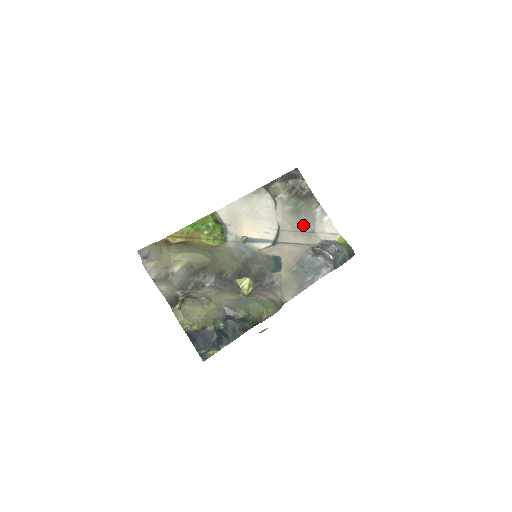
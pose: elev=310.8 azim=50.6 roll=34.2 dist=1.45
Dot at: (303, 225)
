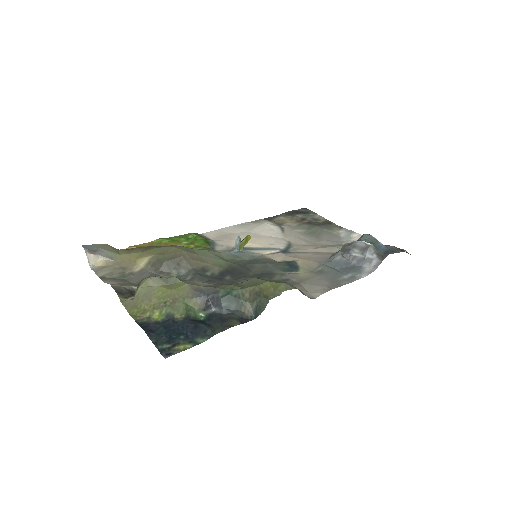
Dot at: (324, 241)
